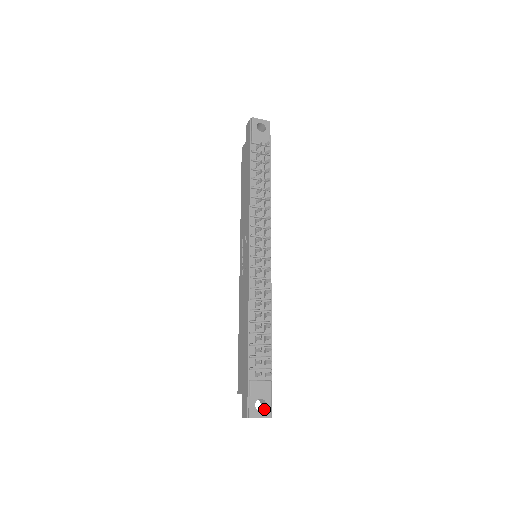
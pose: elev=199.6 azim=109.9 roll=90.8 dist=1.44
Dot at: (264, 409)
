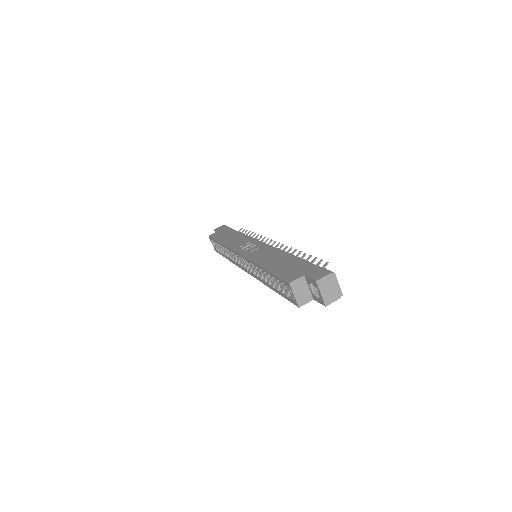
Dot at: occluded
